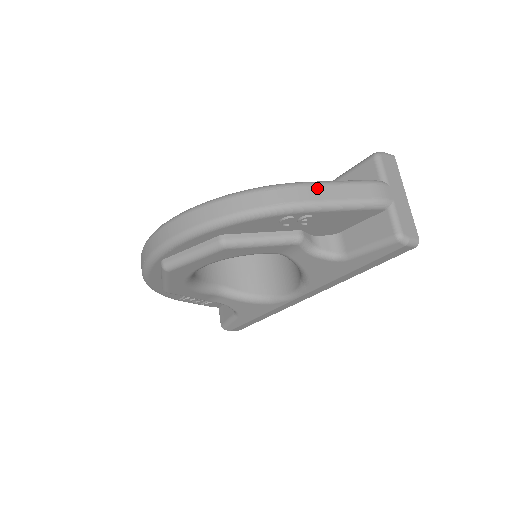
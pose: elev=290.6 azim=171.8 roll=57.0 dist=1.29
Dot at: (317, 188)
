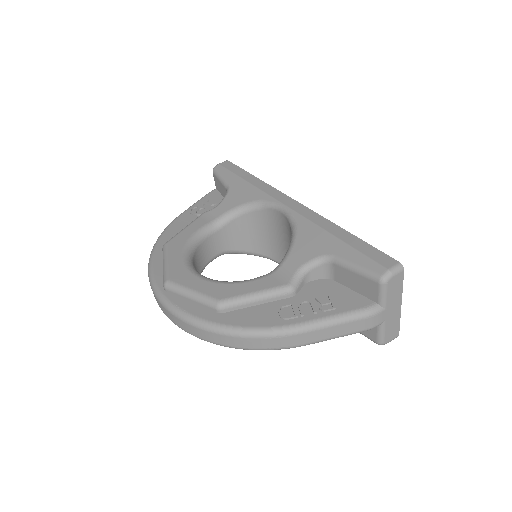
Dot at: (313, 333)
